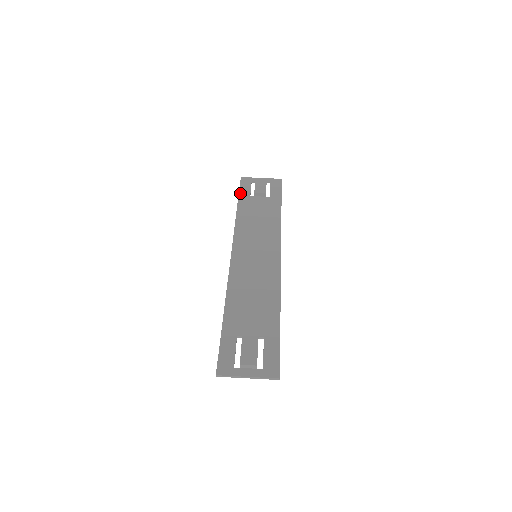
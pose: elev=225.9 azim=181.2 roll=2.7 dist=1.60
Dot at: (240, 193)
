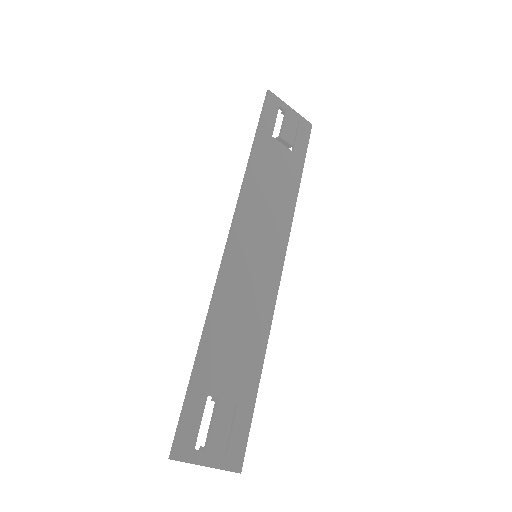
Dot at: (262, 123)
